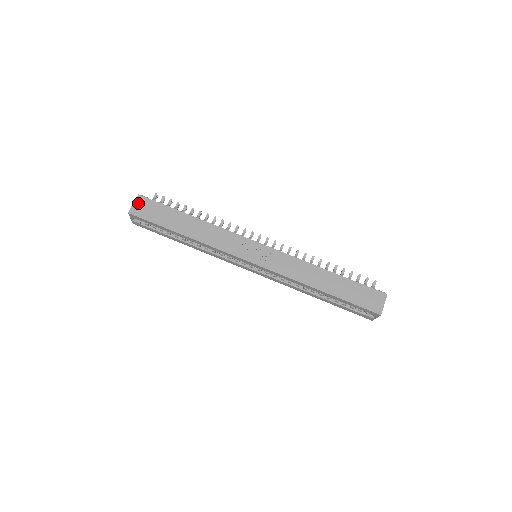
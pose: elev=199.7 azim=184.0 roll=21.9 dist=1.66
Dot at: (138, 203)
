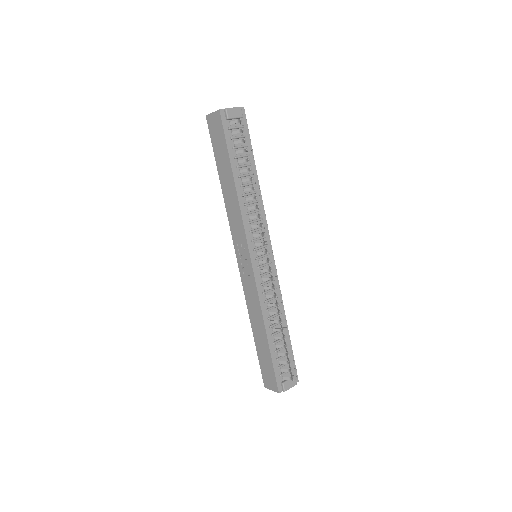
Dot at: (215, 117)
